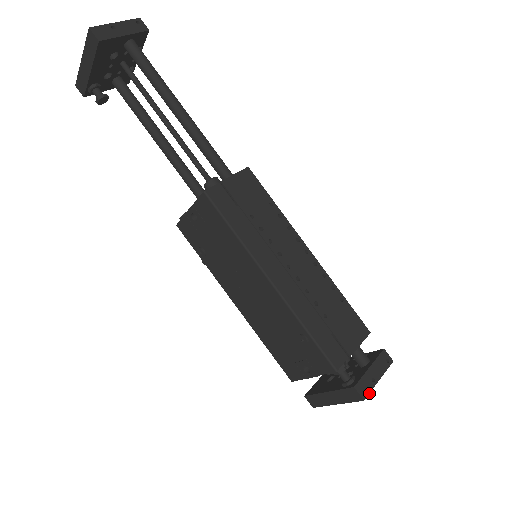
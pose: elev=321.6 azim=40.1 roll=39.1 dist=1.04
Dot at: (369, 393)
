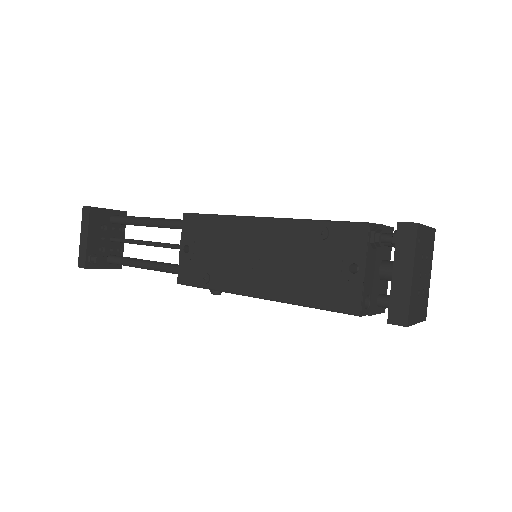
Dot at: (421, 224)
